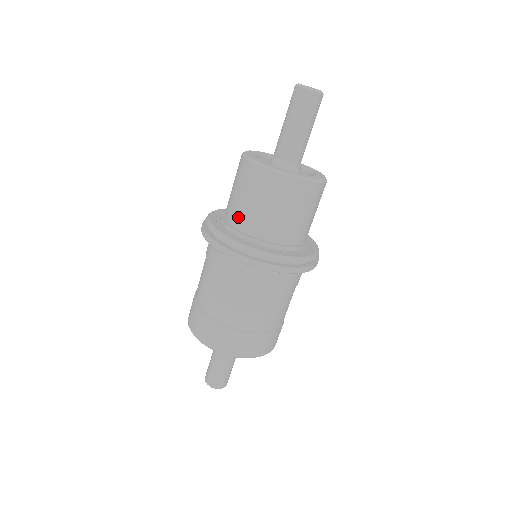
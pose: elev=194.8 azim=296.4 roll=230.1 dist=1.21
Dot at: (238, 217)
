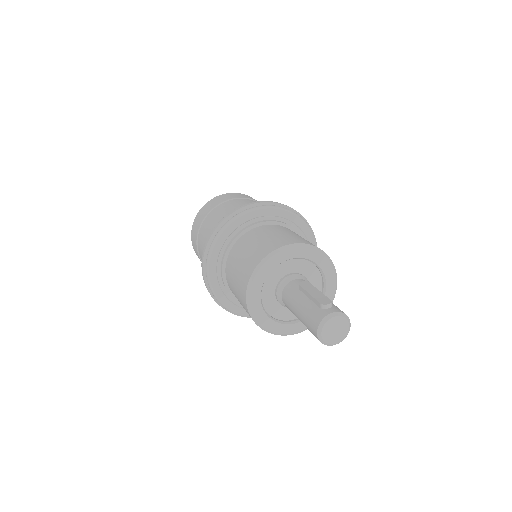
Dot at: (235, 296)
